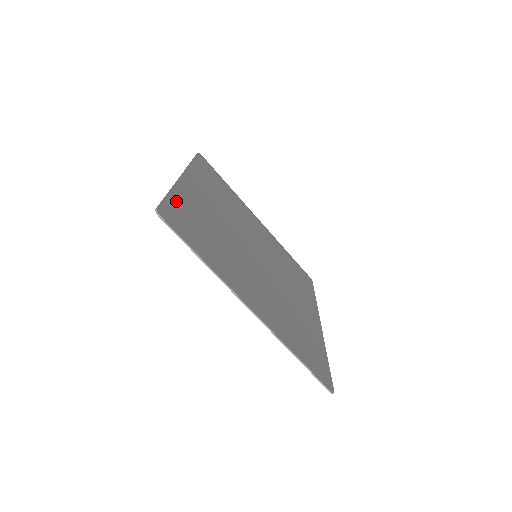
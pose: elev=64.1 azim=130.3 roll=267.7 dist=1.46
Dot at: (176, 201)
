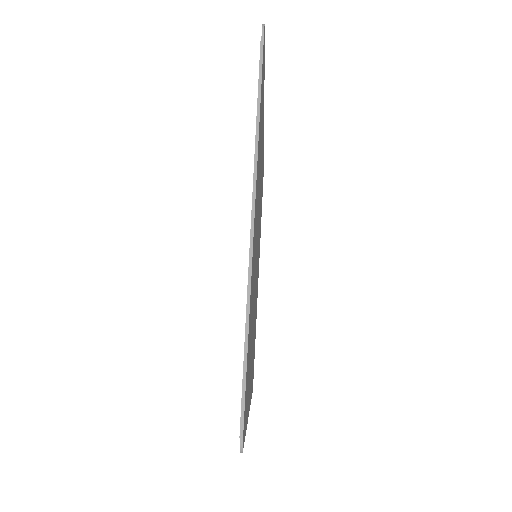
Dot at: occluded
